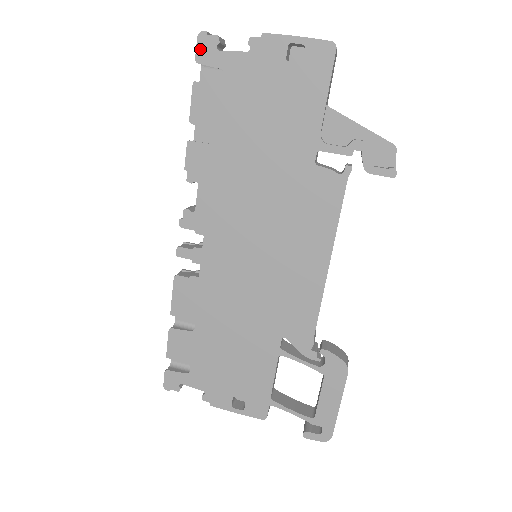
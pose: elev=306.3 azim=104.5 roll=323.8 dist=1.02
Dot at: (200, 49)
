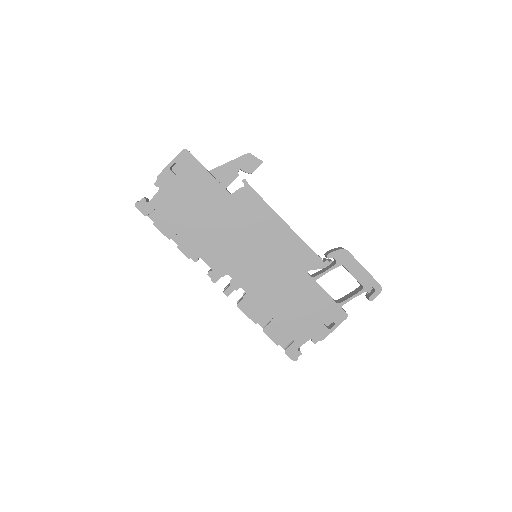
Dot at: (142, 210)
